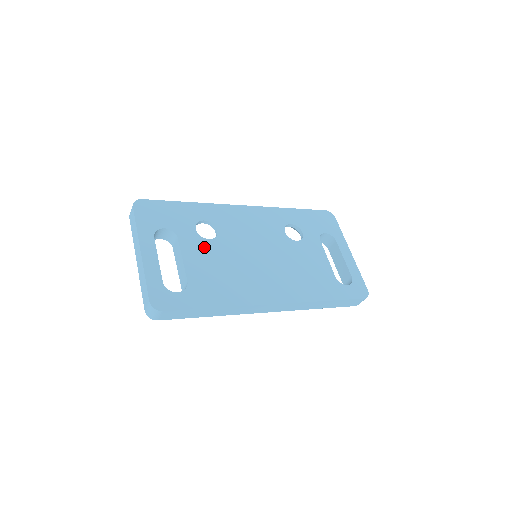
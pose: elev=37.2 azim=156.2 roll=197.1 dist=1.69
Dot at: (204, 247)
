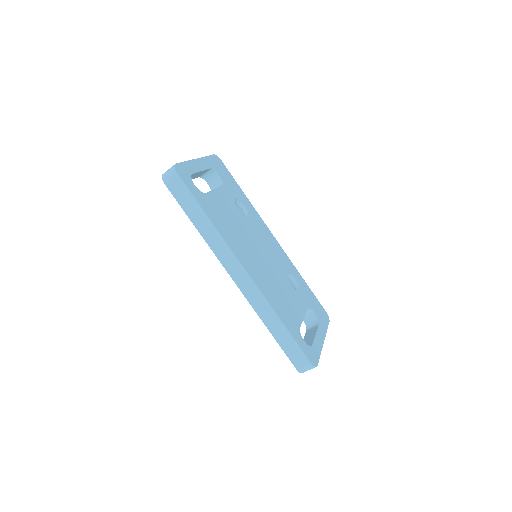
Dot at: (232, 206)
